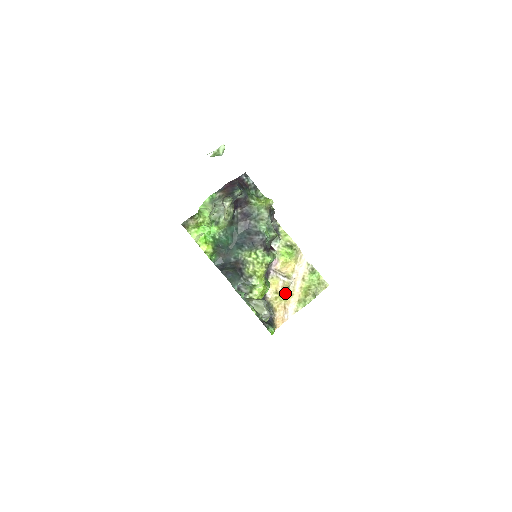
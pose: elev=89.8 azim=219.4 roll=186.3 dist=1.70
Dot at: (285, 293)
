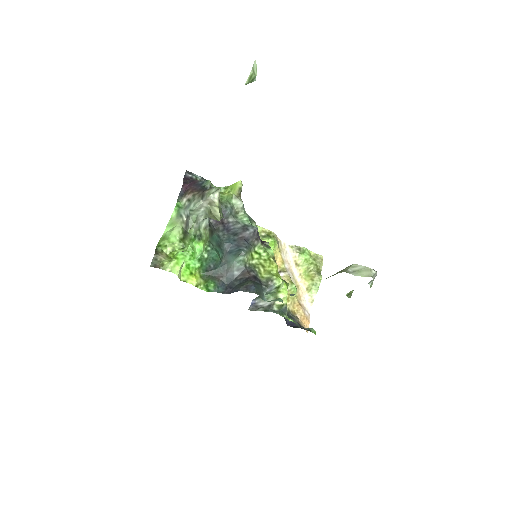
Dot at: (293, 287)
